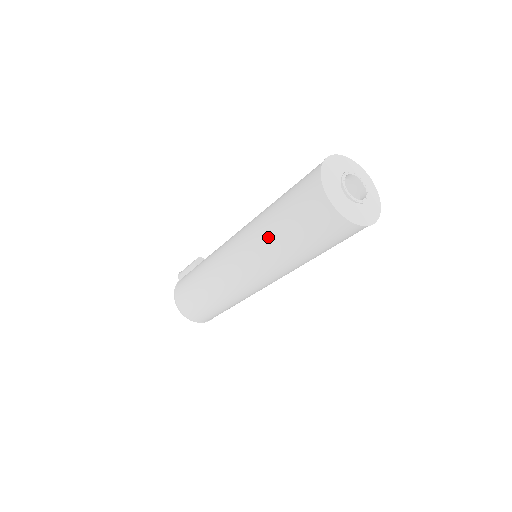
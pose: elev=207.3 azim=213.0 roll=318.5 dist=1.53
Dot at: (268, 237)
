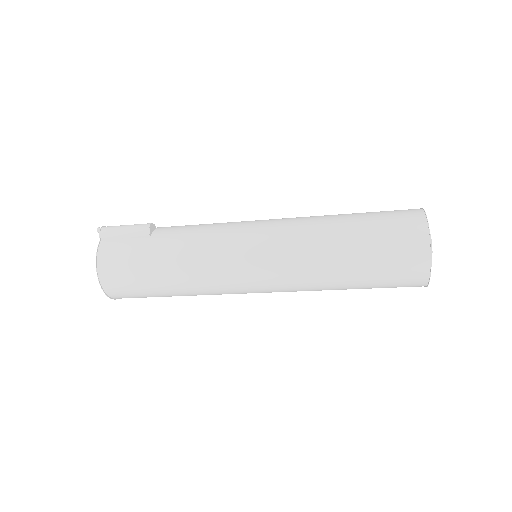
Dot at: (327, 265)
